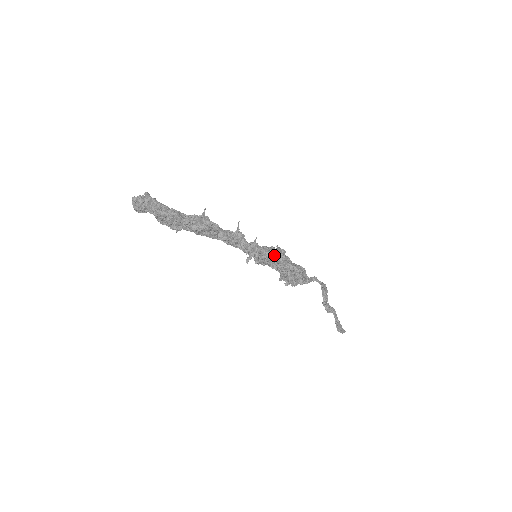
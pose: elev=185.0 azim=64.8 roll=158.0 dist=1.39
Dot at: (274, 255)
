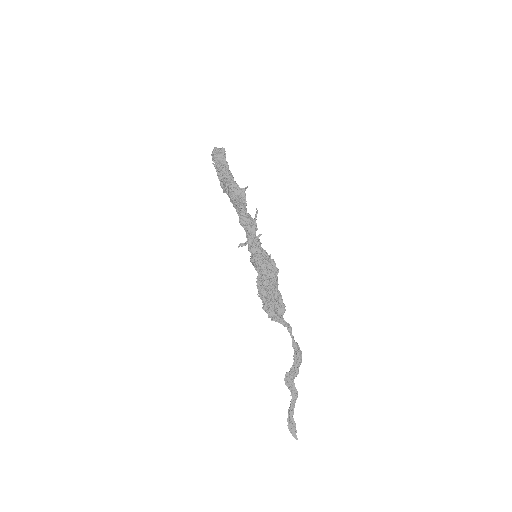
Dot at: (265, 263)
